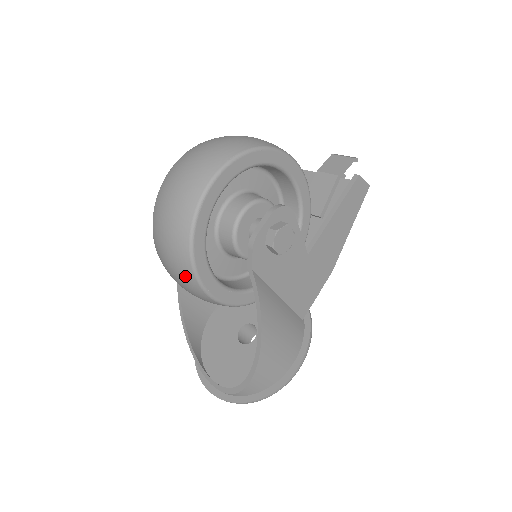
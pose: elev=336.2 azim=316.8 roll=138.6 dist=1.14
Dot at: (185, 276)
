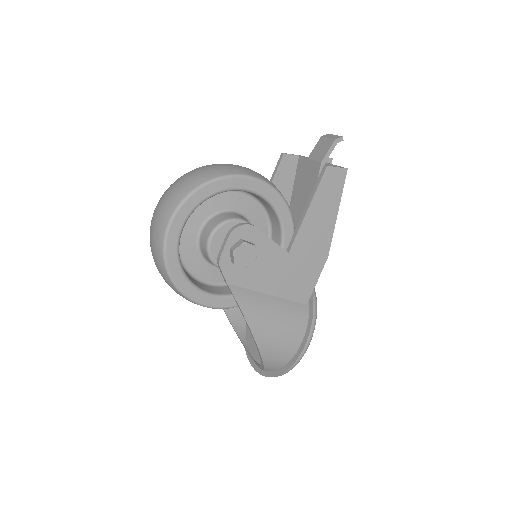
Dot at: (180, 295)
